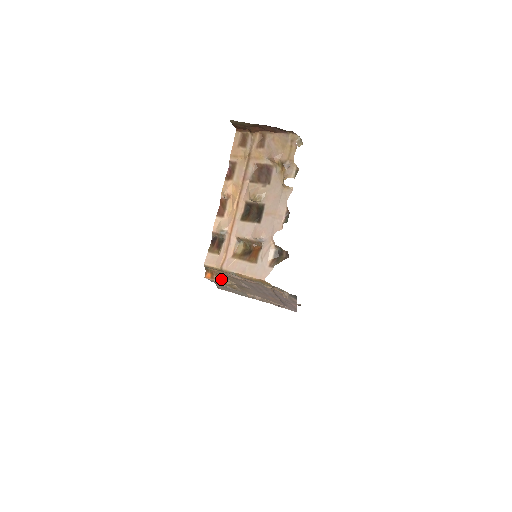
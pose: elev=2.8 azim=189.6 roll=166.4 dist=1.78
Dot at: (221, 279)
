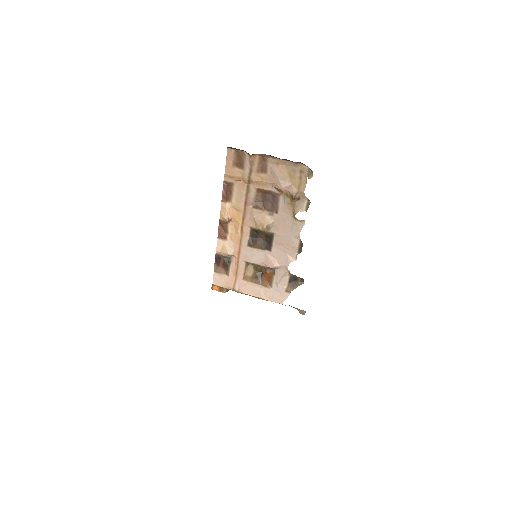
Dot at: occluded
